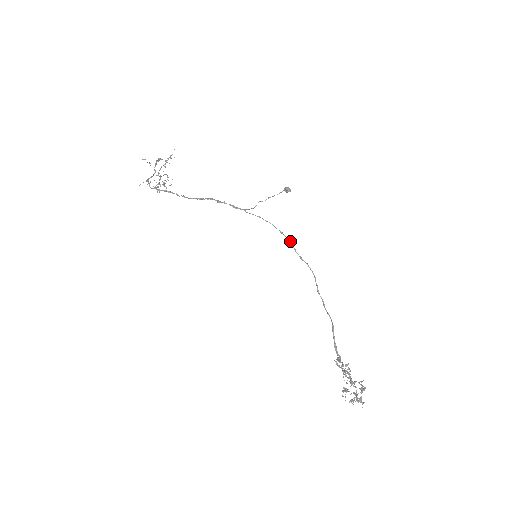
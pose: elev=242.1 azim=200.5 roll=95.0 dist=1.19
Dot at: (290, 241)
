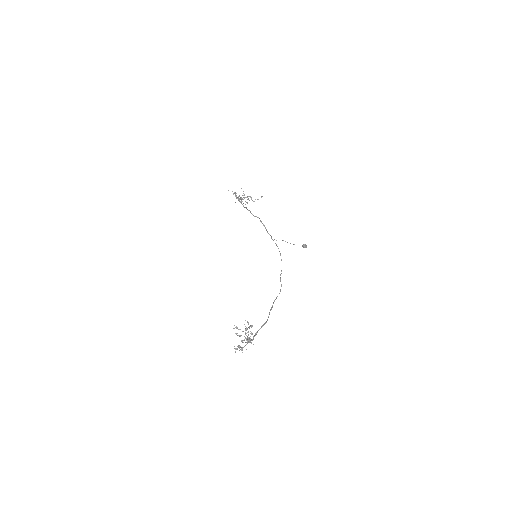
Dot at: occluded
